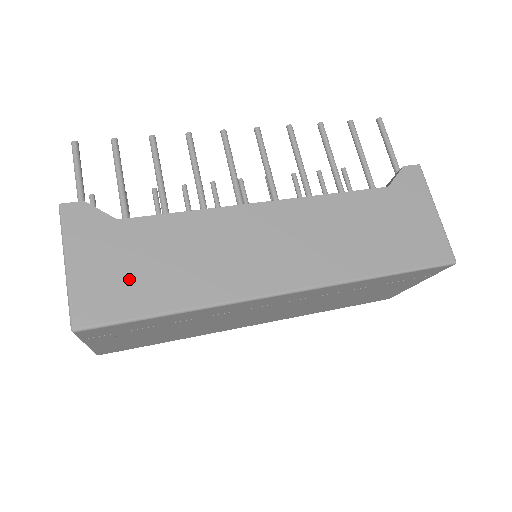
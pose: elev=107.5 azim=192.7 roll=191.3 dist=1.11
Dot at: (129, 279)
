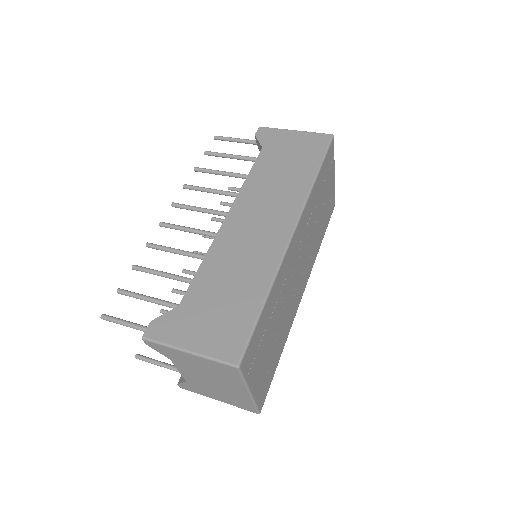
Dot at: (225, 316)
